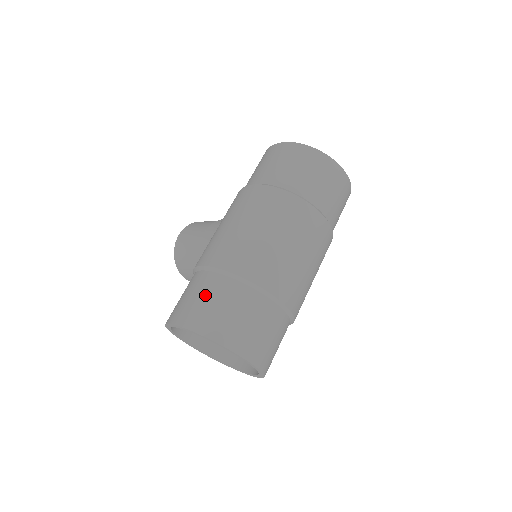
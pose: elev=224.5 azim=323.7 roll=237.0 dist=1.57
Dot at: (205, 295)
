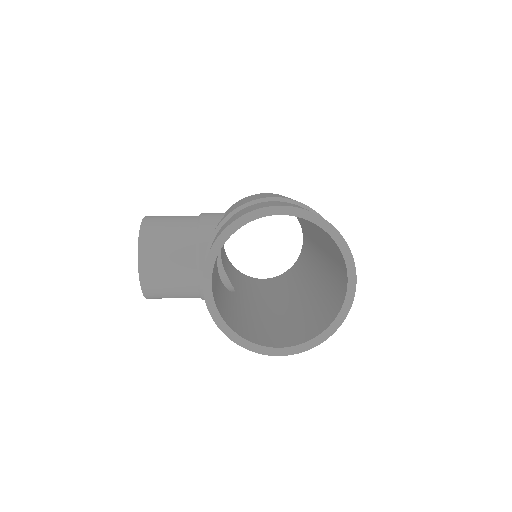
Dot at: (296, 205)
